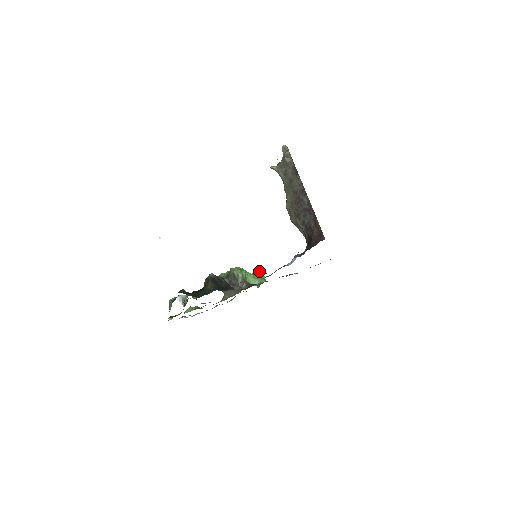
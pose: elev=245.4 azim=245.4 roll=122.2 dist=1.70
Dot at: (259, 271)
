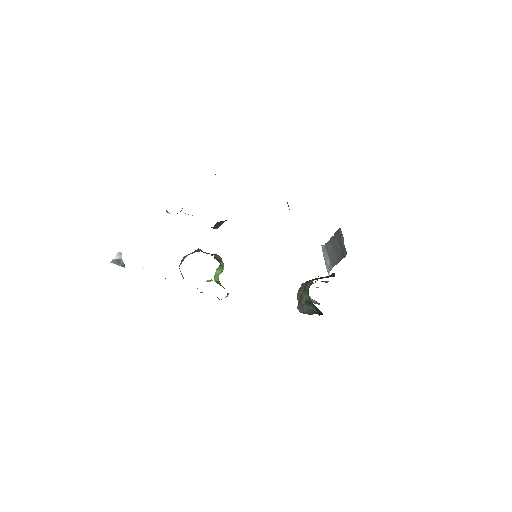
Dot at: occluded
